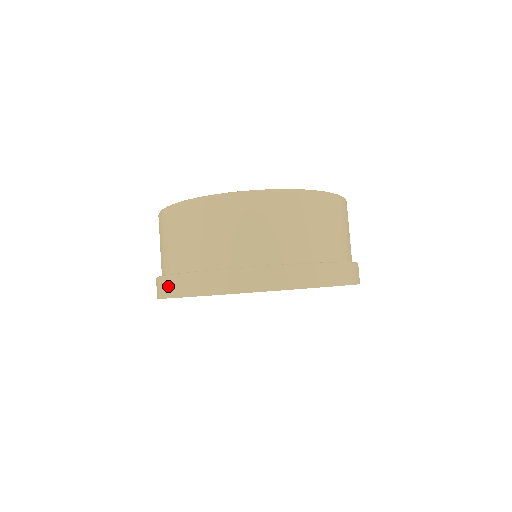
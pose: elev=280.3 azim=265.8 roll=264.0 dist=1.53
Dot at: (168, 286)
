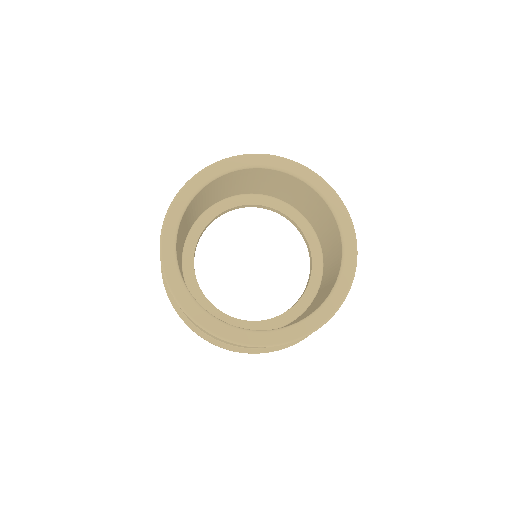
Dot at: occluded
